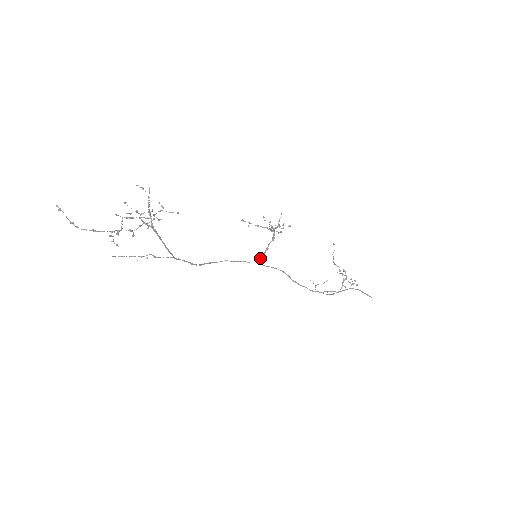
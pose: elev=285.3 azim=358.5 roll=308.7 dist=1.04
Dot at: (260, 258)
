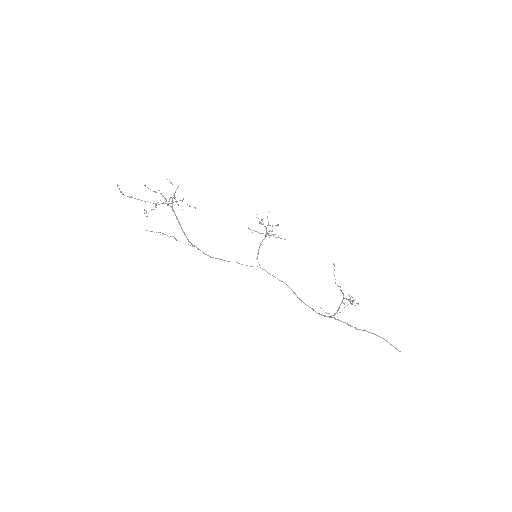
Dot at: (257, 256)
